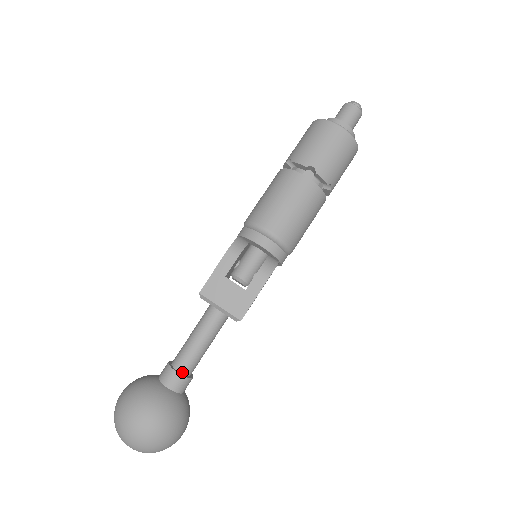
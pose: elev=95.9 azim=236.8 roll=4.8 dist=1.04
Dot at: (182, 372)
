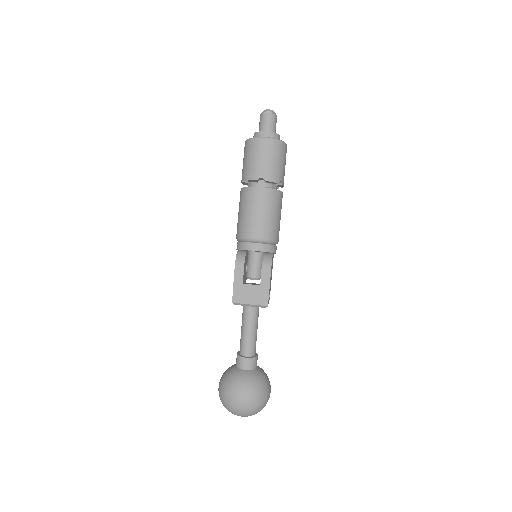
Dot at: (249, 356)
